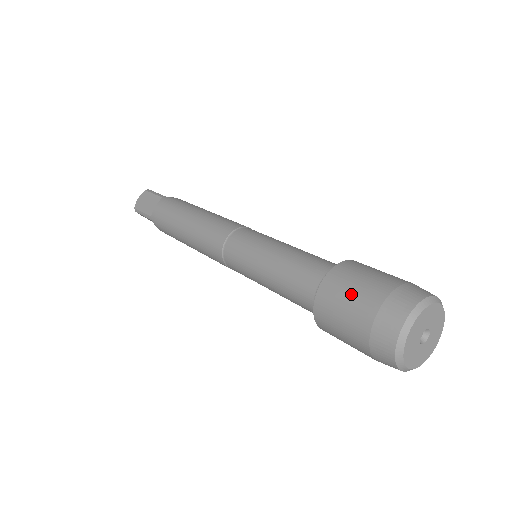
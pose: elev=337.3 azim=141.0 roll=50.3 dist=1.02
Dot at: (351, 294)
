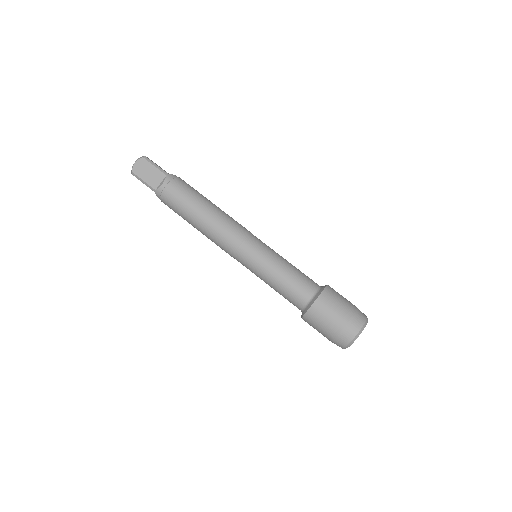
Dot at: (331, 315)
